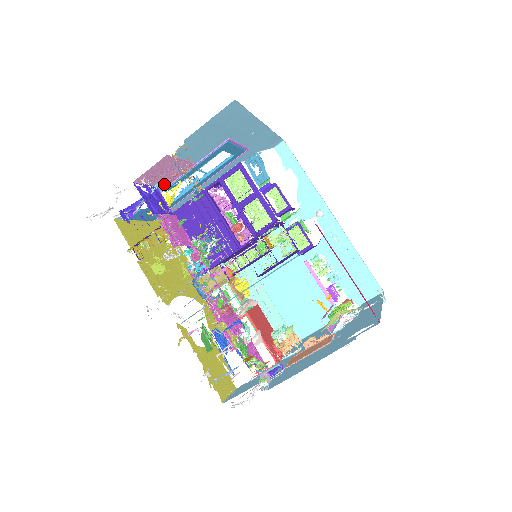
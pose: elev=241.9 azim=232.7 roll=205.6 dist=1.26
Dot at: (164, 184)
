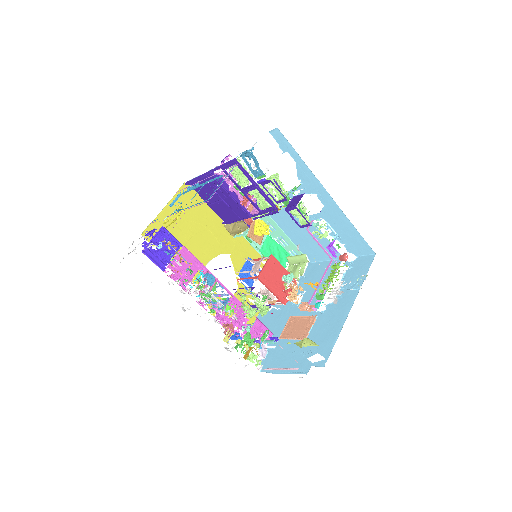
Dot at: occluded
